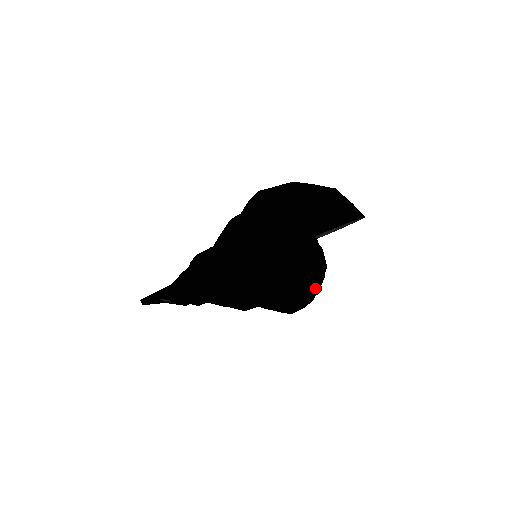
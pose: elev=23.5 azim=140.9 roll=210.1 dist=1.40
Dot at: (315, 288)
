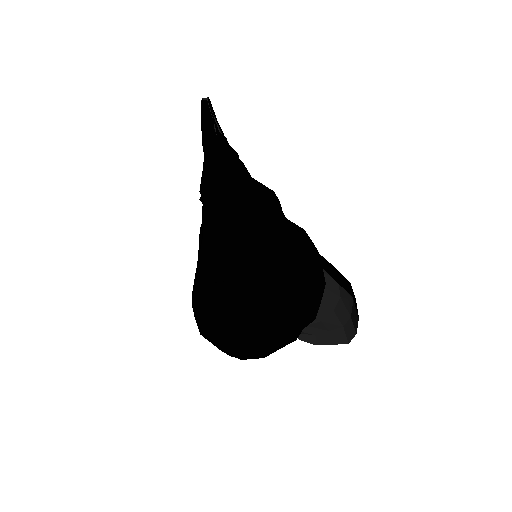
Dot at: (296, 320)
